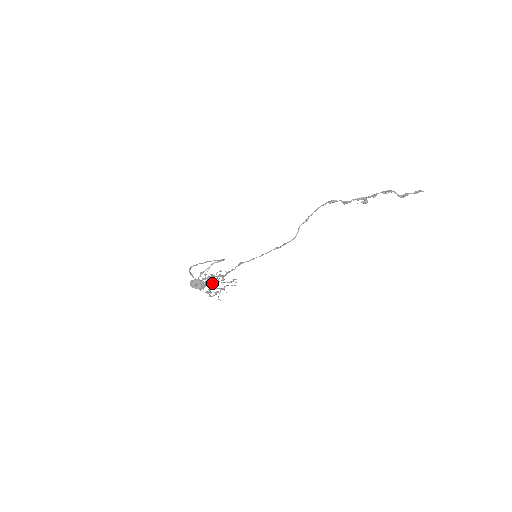
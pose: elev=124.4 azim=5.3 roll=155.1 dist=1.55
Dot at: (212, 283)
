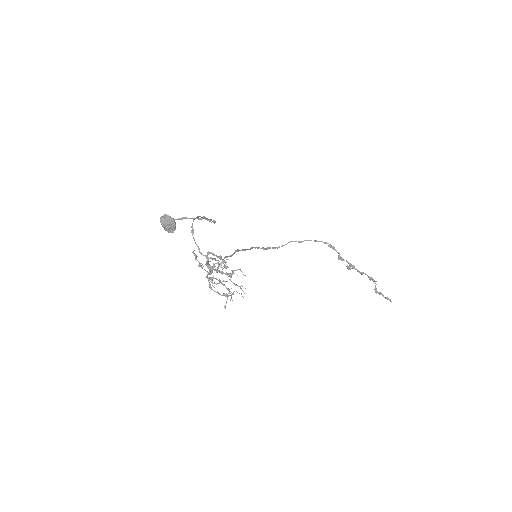
Dot at: (219, 271)
